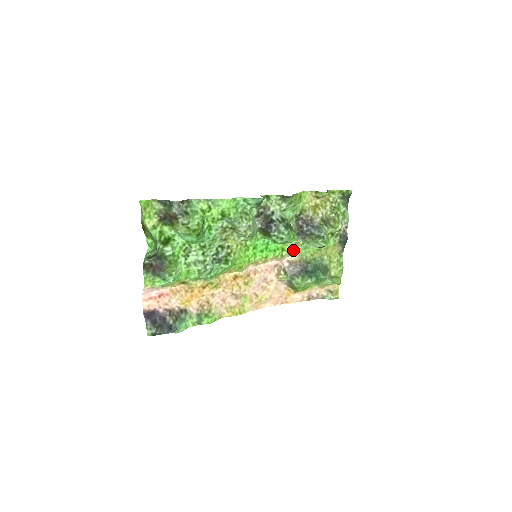
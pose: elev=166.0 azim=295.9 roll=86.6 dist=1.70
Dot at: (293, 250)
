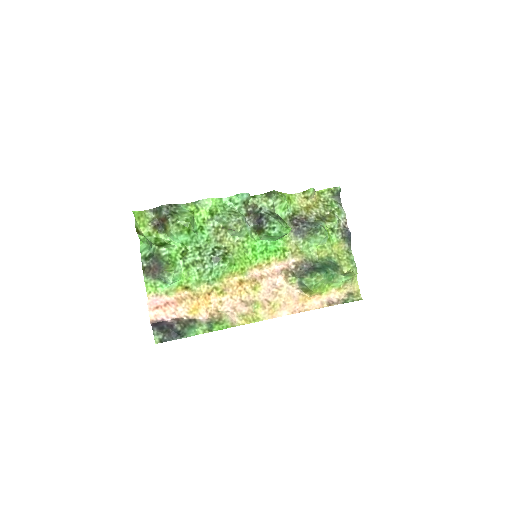
Dot at: (295, 250)
